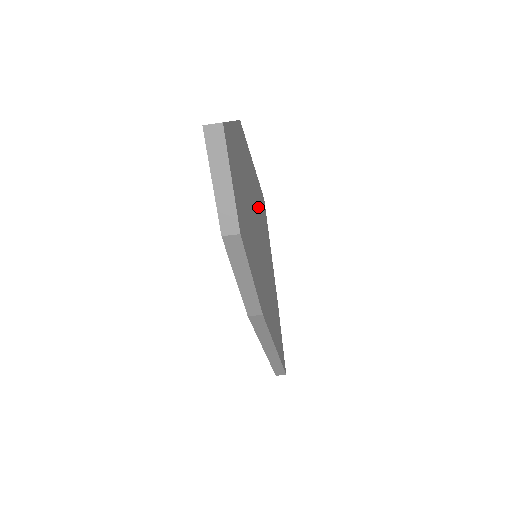
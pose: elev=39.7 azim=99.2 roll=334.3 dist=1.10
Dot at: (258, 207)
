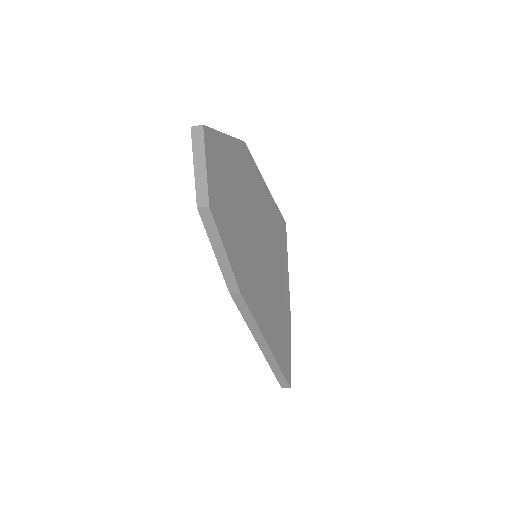
Dot at: (265, 219)
